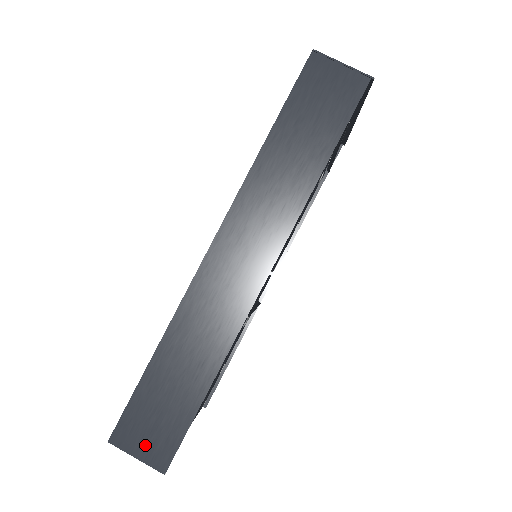
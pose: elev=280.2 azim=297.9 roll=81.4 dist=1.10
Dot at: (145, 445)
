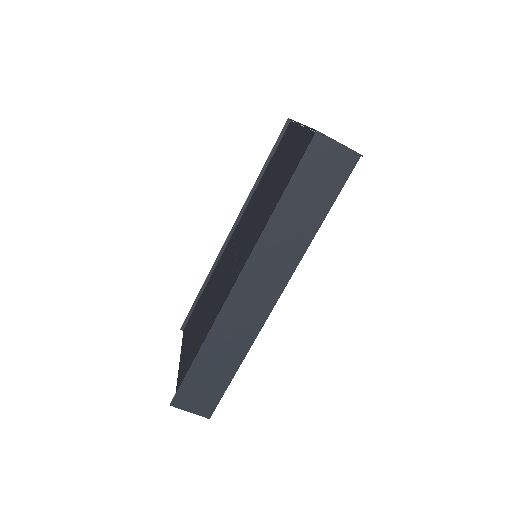
Dot at: (195, 405)
